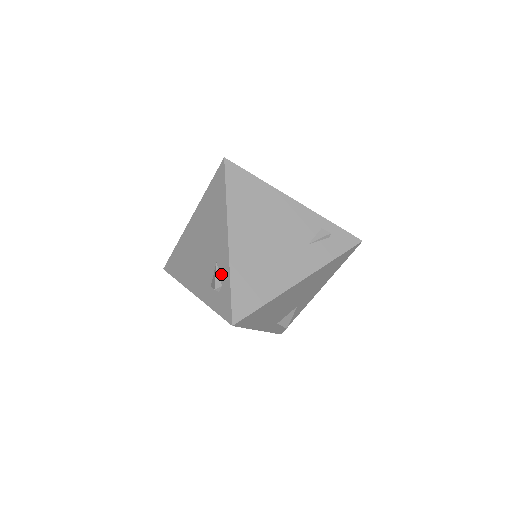
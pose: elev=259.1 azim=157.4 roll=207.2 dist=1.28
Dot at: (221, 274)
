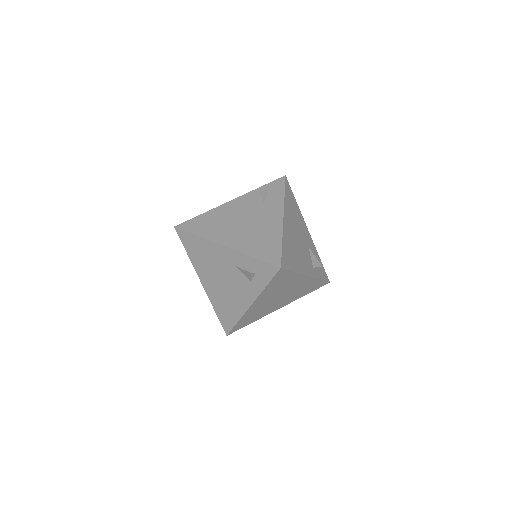
Dot at: (245, 264)
